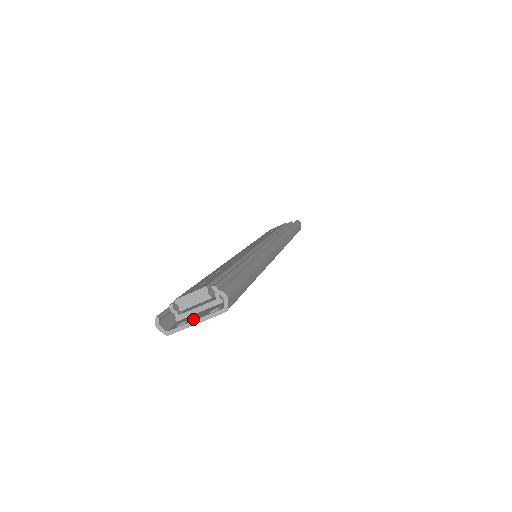
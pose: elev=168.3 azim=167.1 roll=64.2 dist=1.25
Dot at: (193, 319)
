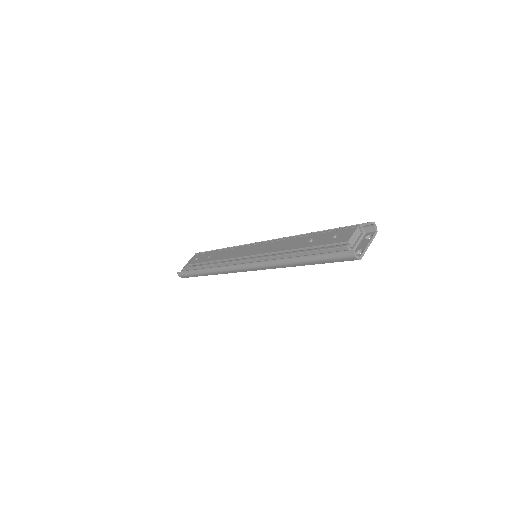
Dot at: (364, 246)
